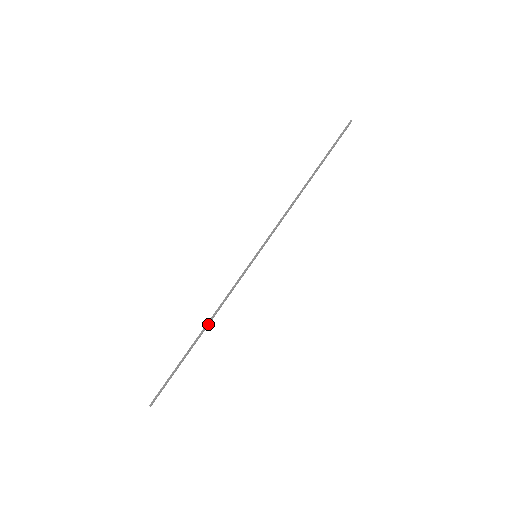
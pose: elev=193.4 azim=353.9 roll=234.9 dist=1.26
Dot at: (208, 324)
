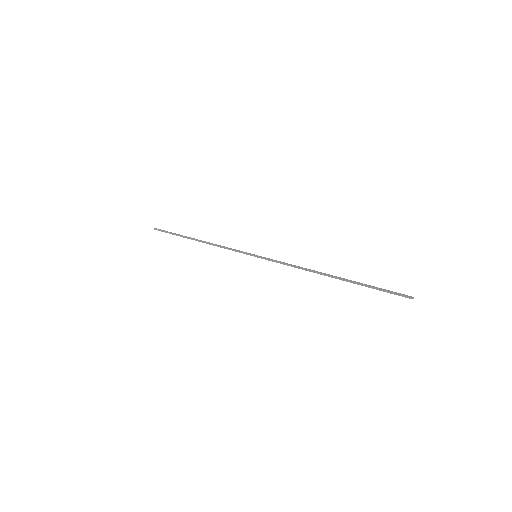
Dot at: (203, 242)
